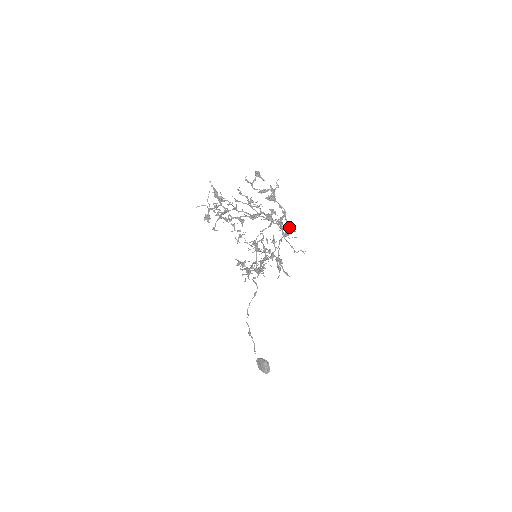
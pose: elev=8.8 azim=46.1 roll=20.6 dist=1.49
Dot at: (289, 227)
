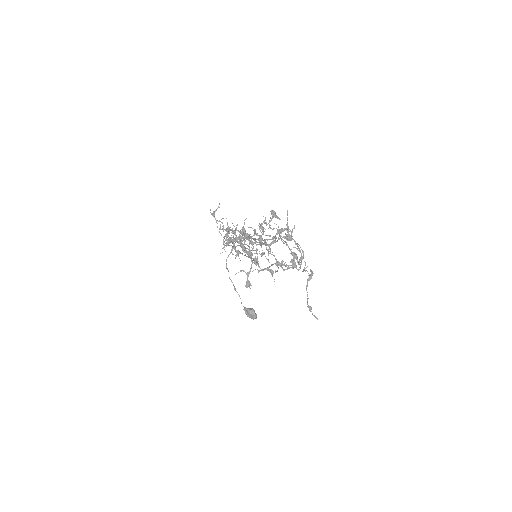
Dot at: (311, 272)
